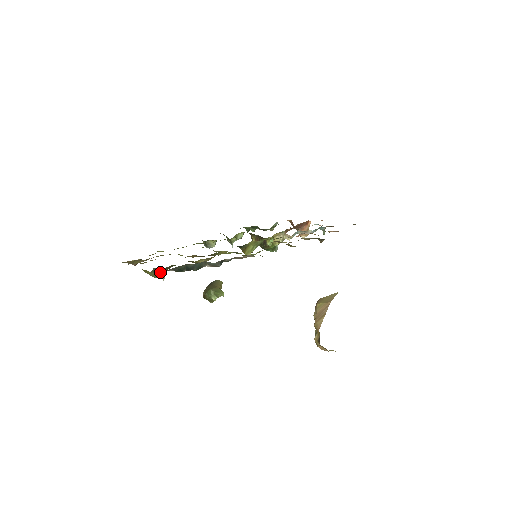
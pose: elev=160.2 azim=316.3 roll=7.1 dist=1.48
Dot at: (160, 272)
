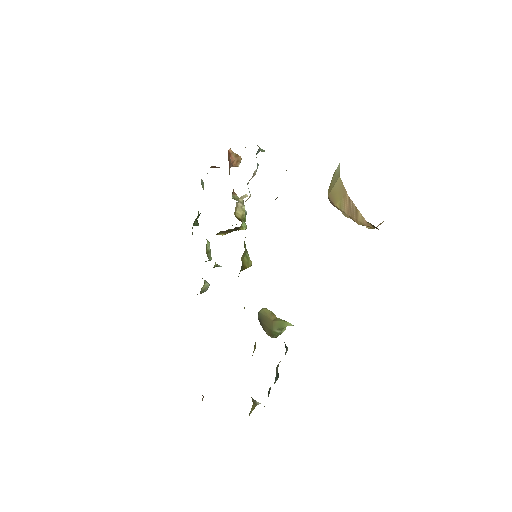
Dot at: (252, 409)
